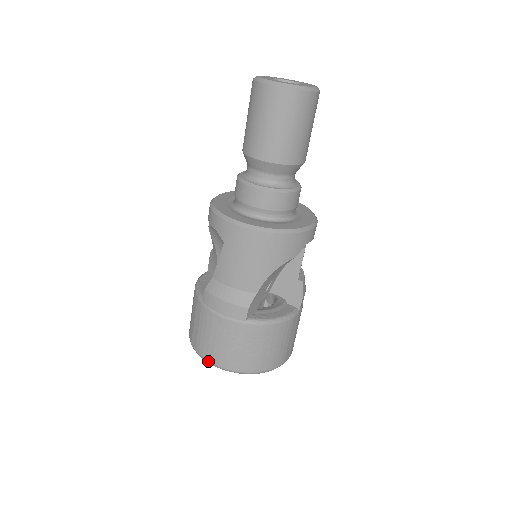
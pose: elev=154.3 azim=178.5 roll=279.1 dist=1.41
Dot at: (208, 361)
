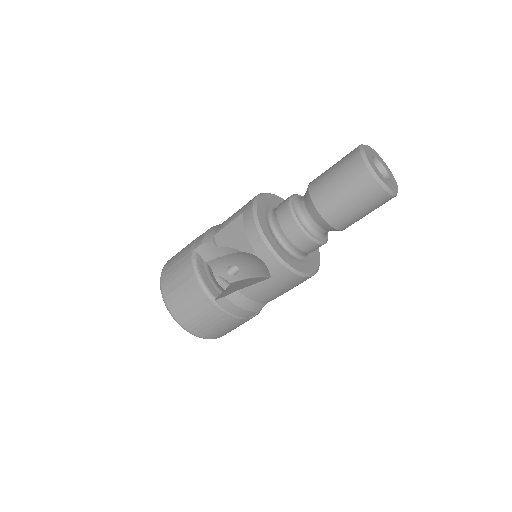
Dot at: (195, 335)
